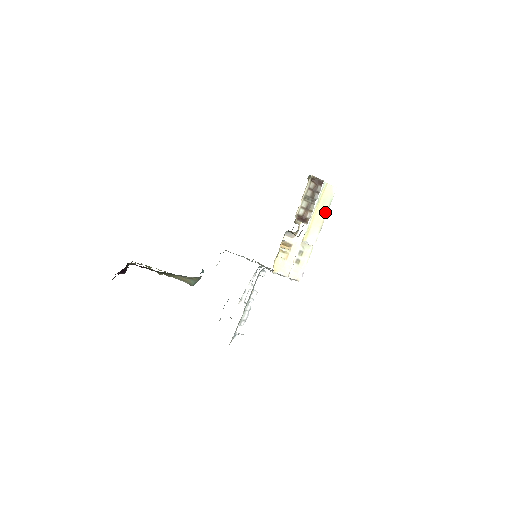
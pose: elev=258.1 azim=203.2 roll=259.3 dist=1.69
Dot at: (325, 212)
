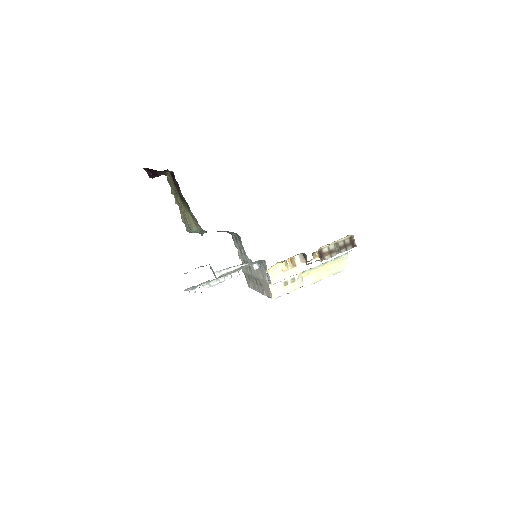
Dot at: (328, 275)
